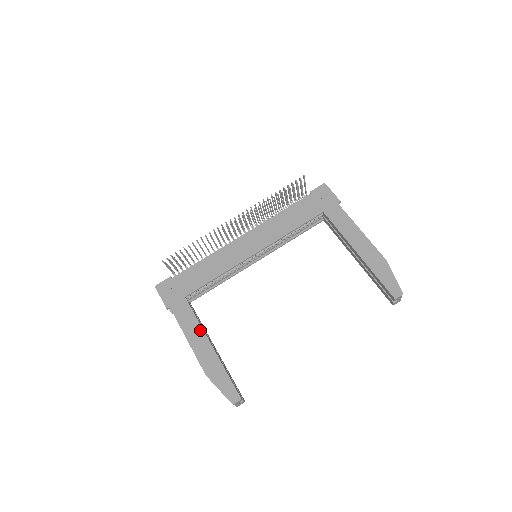
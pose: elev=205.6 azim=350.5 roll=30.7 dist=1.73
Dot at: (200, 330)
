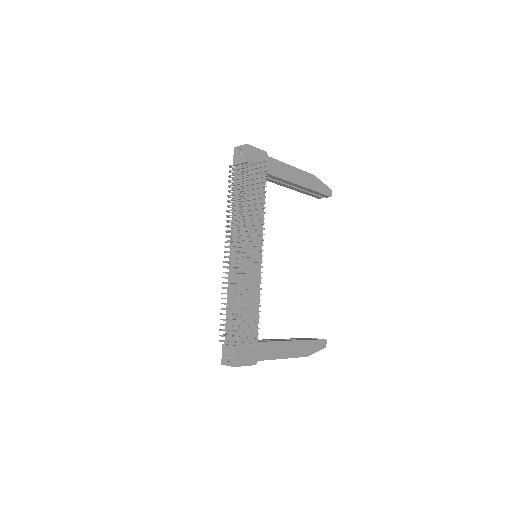
Dot at: (284, 344)
